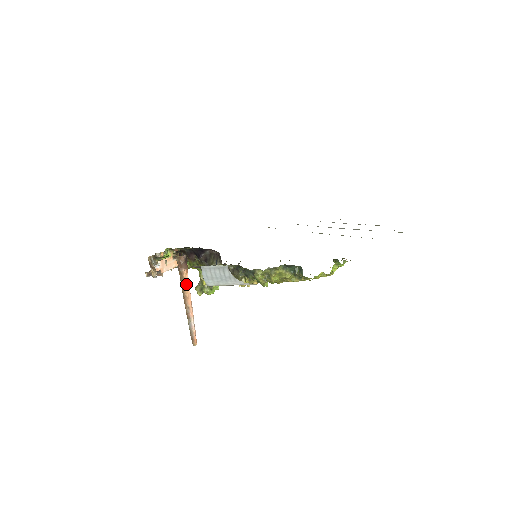
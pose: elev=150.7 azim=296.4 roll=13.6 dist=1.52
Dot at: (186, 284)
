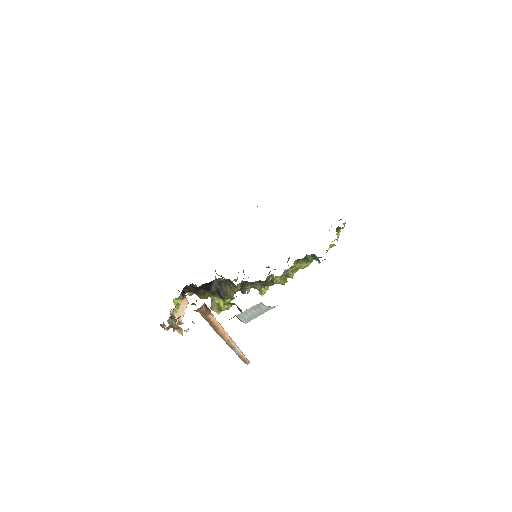
Dot at: (217, 325)
